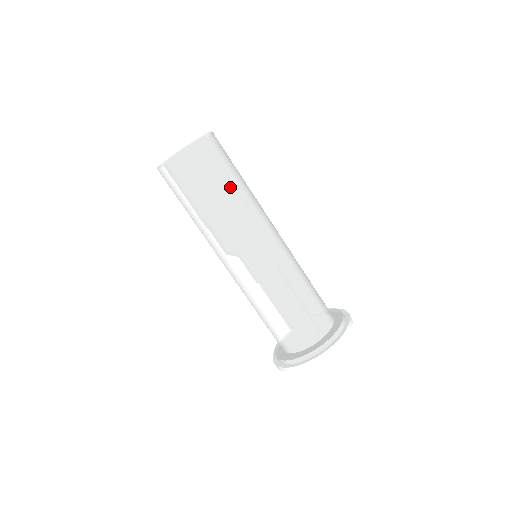
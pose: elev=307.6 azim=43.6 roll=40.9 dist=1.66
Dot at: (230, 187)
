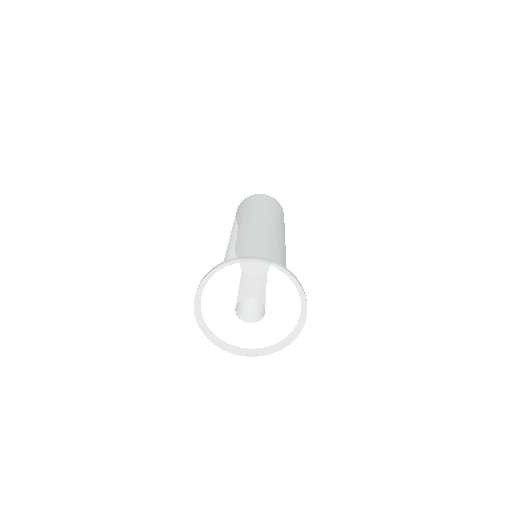
Dot at: (260, 206)
